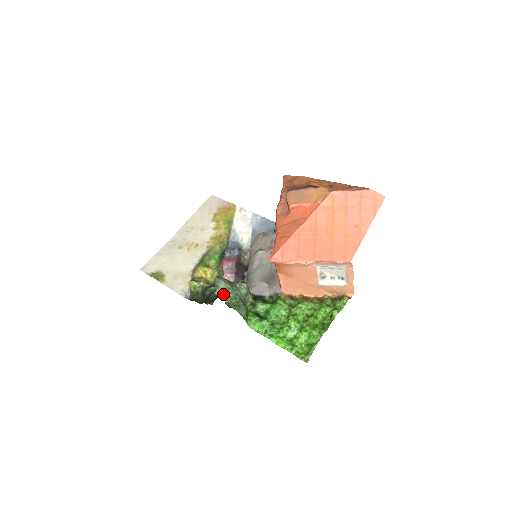
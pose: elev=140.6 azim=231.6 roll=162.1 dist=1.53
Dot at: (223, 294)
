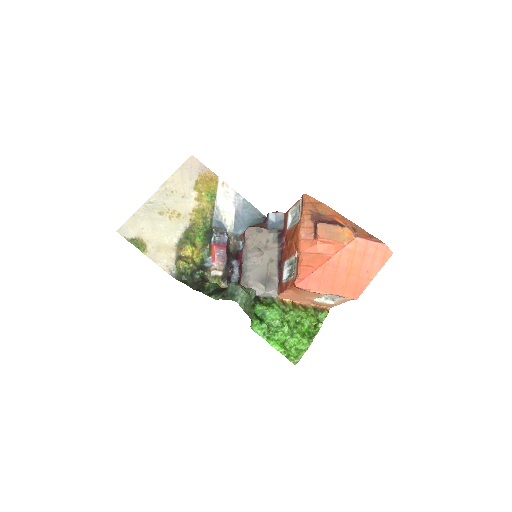
Dot at: (243, 303)
